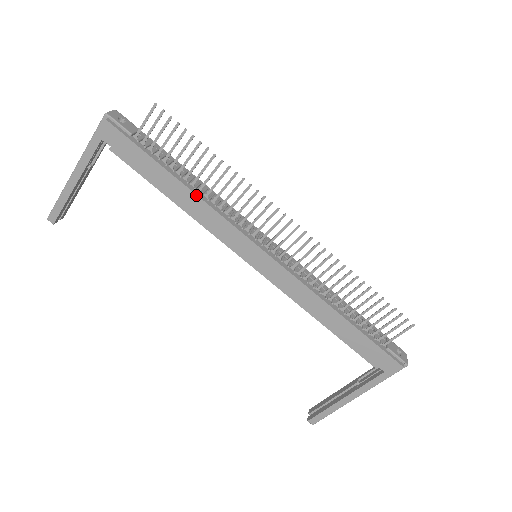
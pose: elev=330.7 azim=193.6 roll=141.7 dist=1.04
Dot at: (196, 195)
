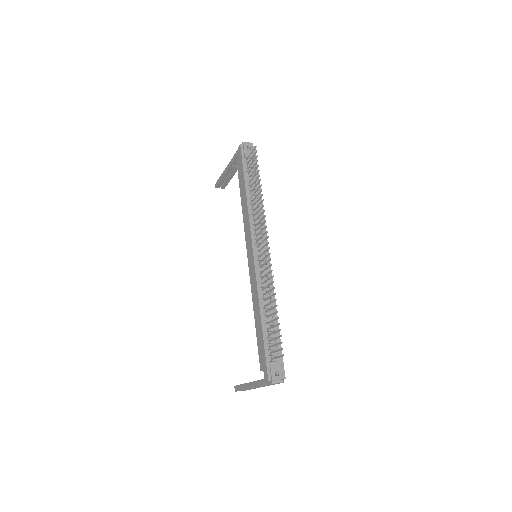
Dot at: (247, 202)
